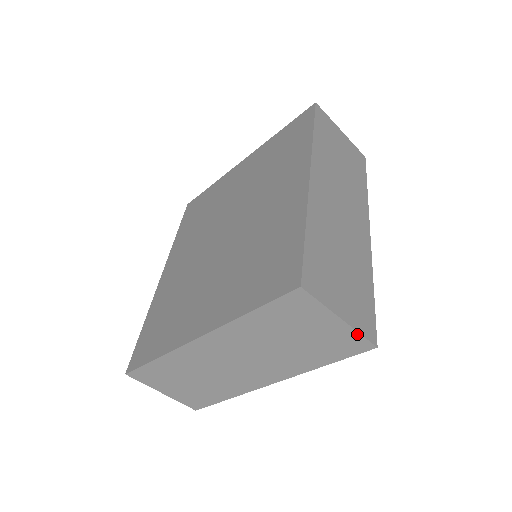
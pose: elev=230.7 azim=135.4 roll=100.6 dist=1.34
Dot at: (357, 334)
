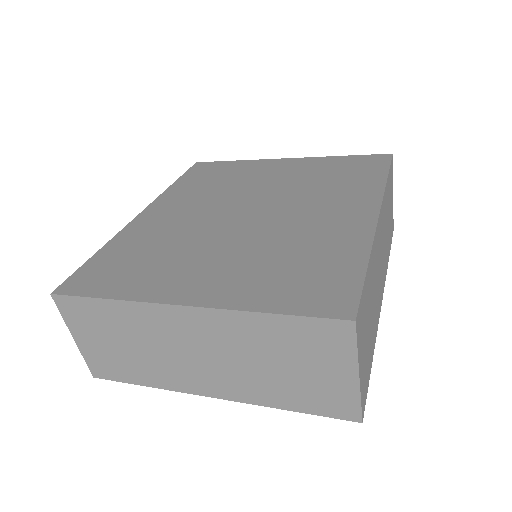
Dot at: (358, 399)
